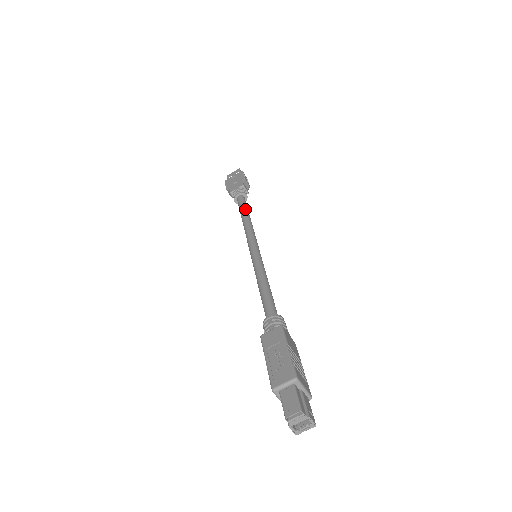
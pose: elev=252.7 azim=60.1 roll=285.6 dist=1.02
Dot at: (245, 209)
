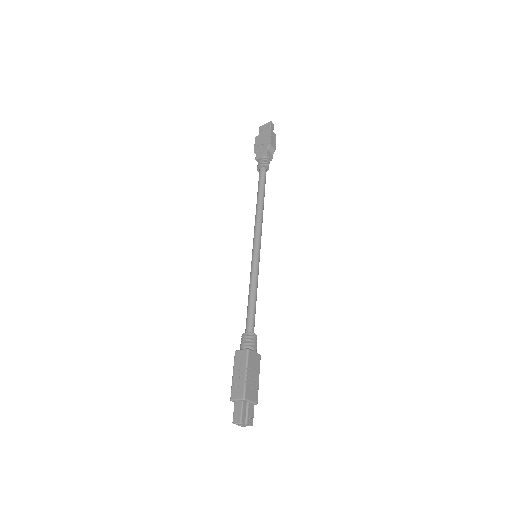
Dot at: (261, 191)
